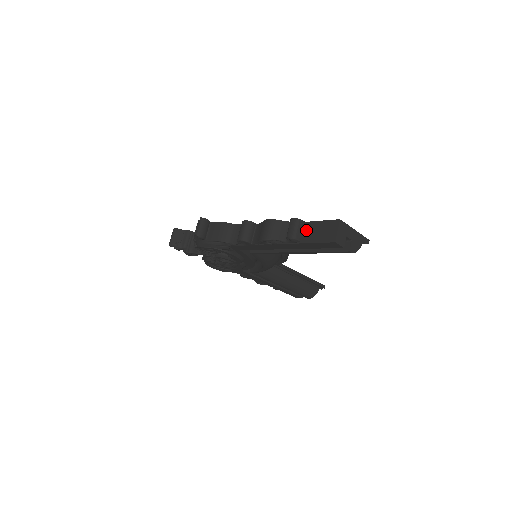
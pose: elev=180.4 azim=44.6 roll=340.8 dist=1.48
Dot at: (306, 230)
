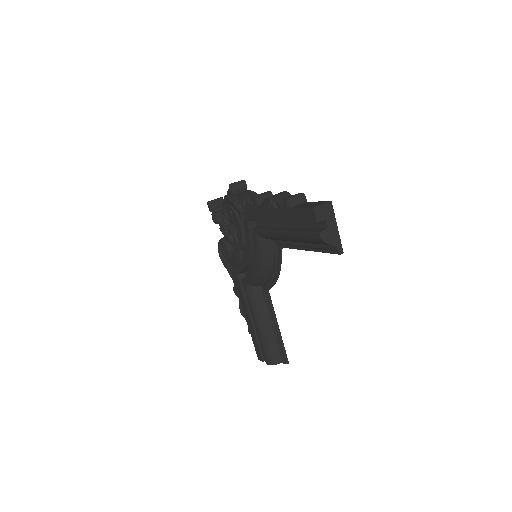
Dot at: (302, 204)
